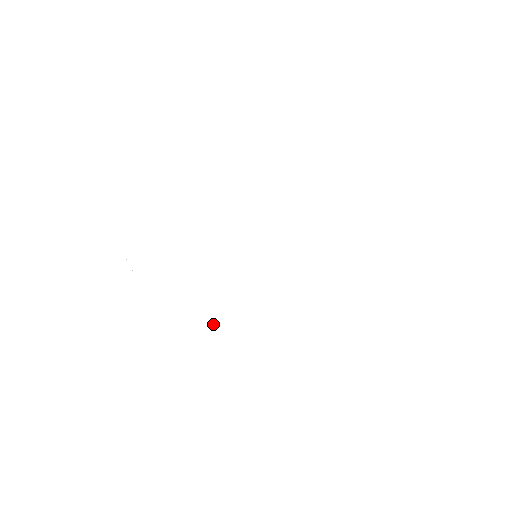
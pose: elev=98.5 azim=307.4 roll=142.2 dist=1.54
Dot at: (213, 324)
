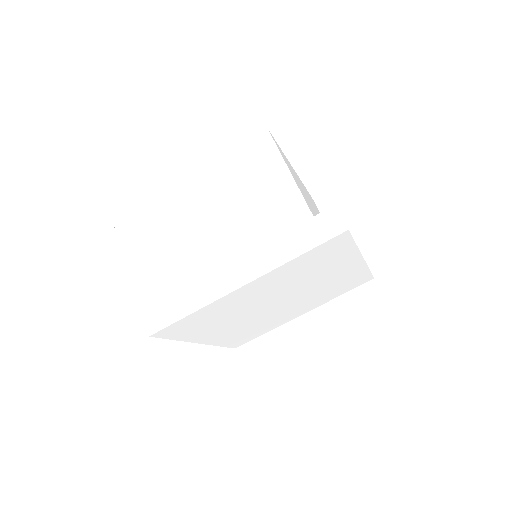
Dot at: (215, 334)
